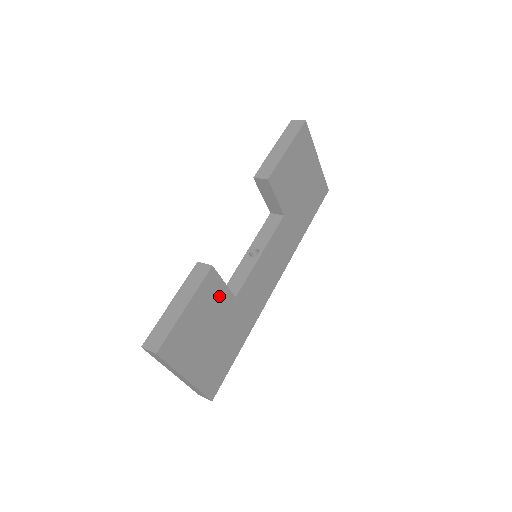
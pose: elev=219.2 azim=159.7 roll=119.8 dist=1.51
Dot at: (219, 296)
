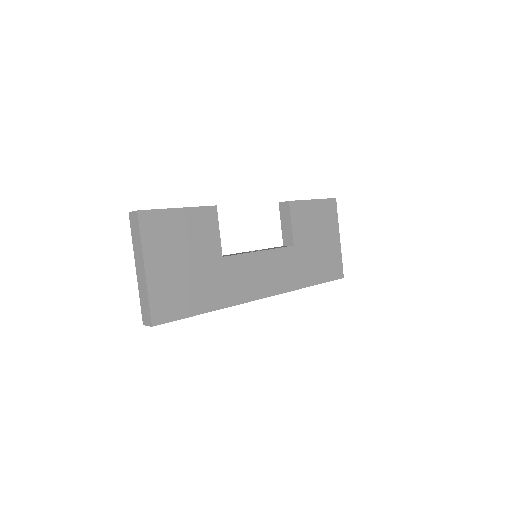
Dot at: (210, 236)
